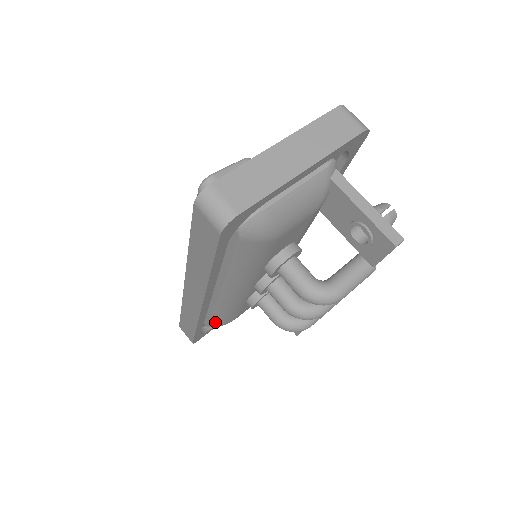
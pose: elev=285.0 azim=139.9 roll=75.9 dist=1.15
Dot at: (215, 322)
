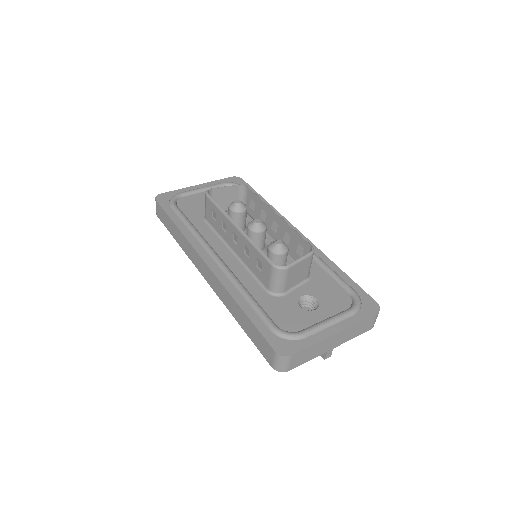
Dot at: occluded
